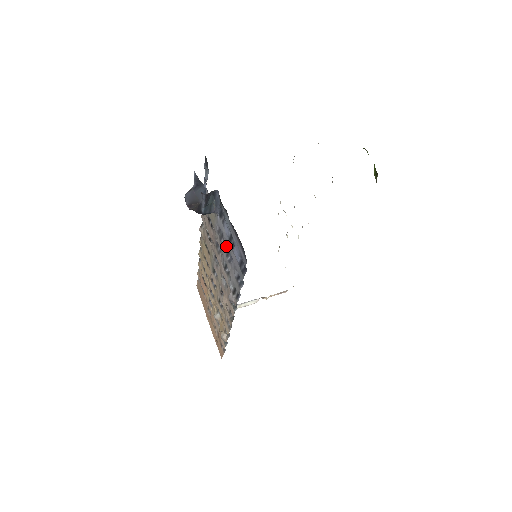
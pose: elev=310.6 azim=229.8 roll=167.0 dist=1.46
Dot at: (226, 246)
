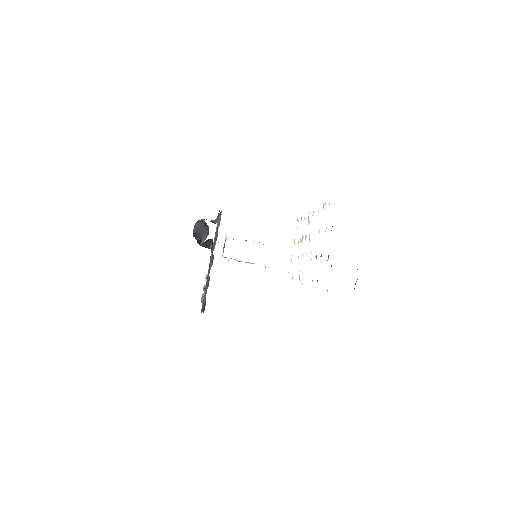
Dot at: (208, 275)
